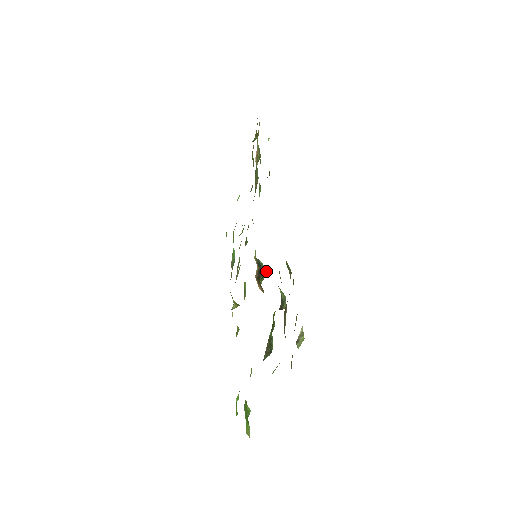
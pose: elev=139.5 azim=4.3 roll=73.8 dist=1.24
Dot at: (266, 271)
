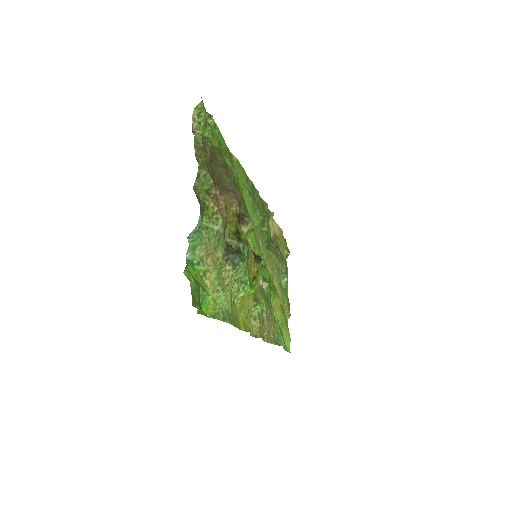
Dot at: (263, 258)
